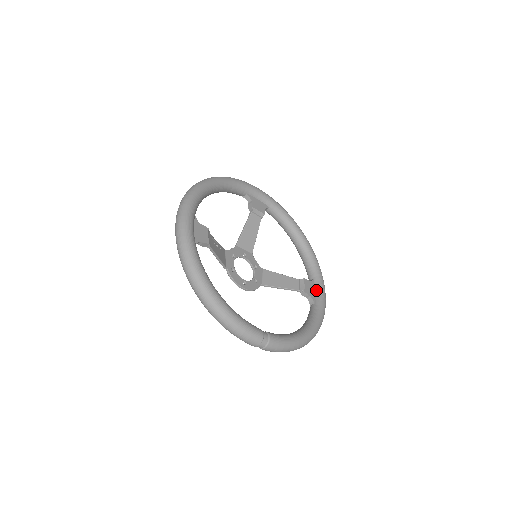
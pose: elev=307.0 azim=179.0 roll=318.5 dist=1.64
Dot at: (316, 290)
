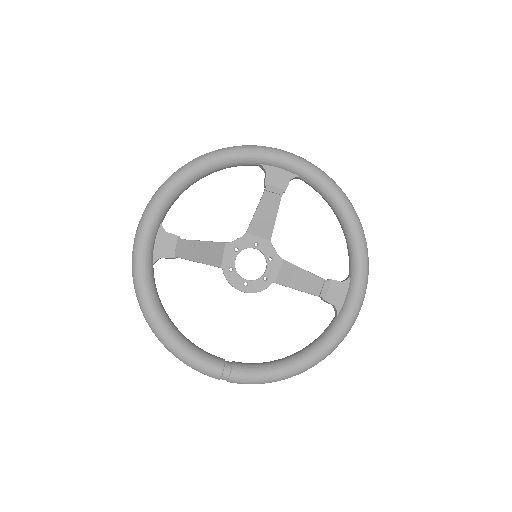
Dot at: (347, 295)
